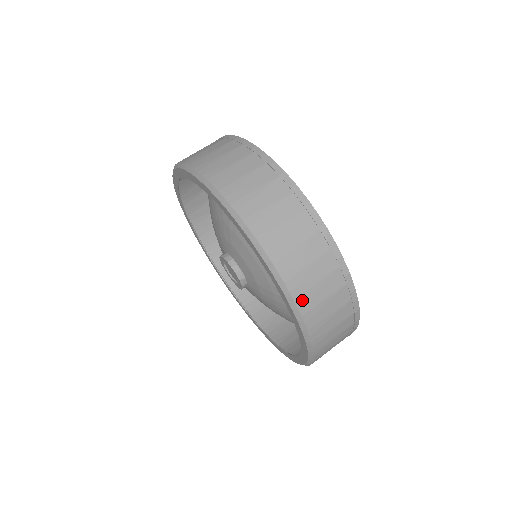
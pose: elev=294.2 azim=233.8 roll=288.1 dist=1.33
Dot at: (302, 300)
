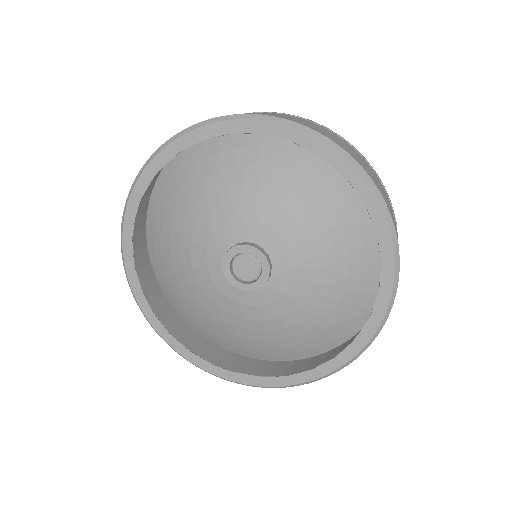
Dot at: (395, 229)
